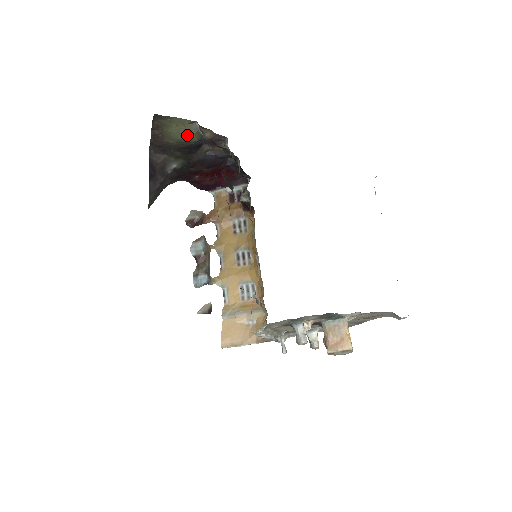
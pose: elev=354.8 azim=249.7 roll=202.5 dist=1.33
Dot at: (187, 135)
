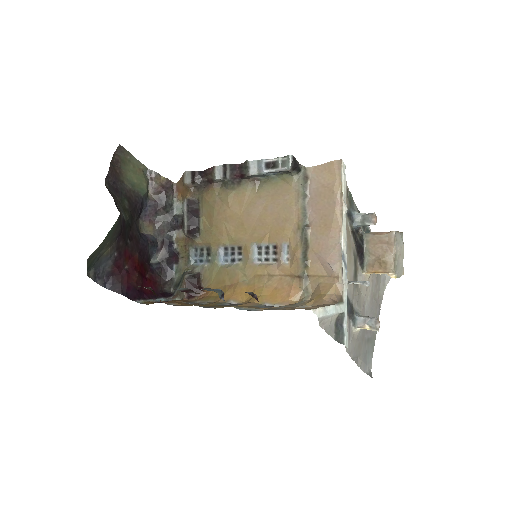
Dot at: (141, 180)
